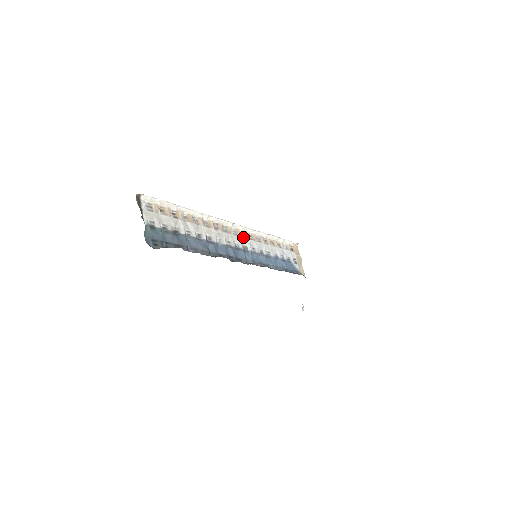
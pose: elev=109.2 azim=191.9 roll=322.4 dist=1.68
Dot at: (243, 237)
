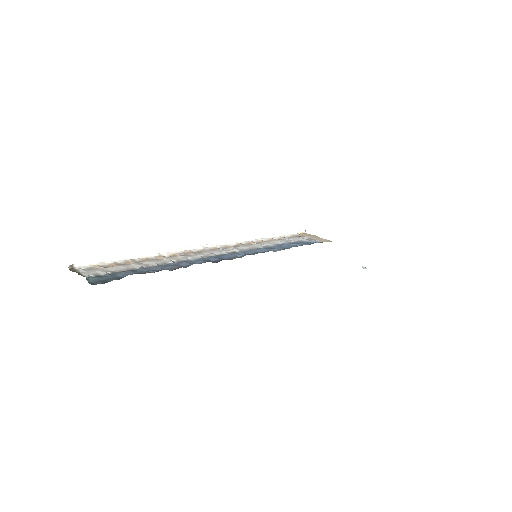
Dot at: (224, 249)
